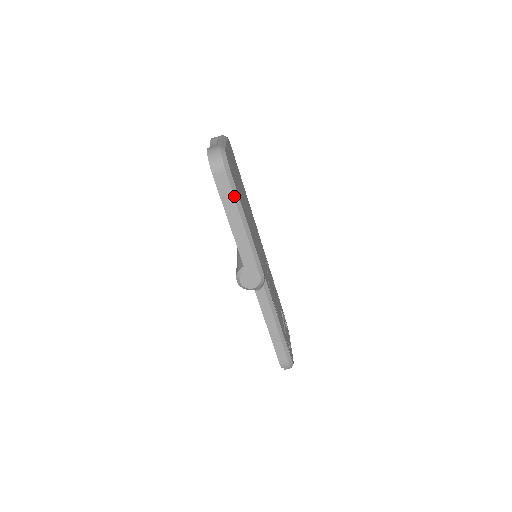
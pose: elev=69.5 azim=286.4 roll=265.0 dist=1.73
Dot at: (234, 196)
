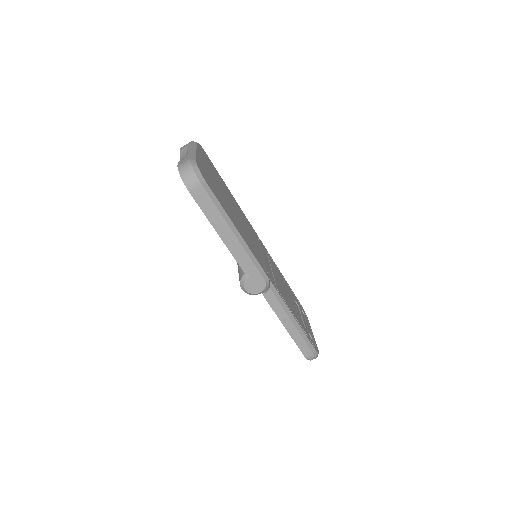
Dot at: (217, 208)
